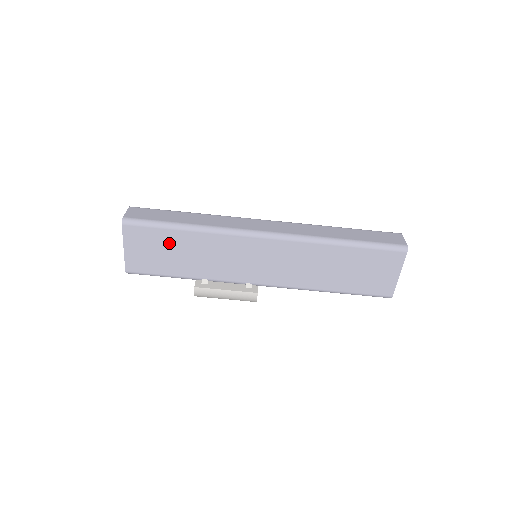
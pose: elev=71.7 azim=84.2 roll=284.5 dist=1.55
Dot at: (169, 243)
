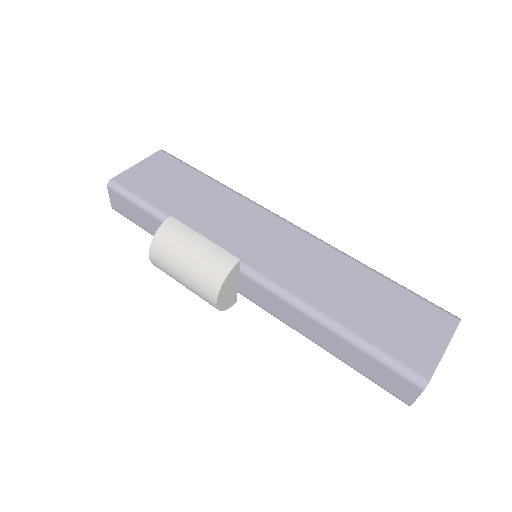
Dot at: (185, 181)
